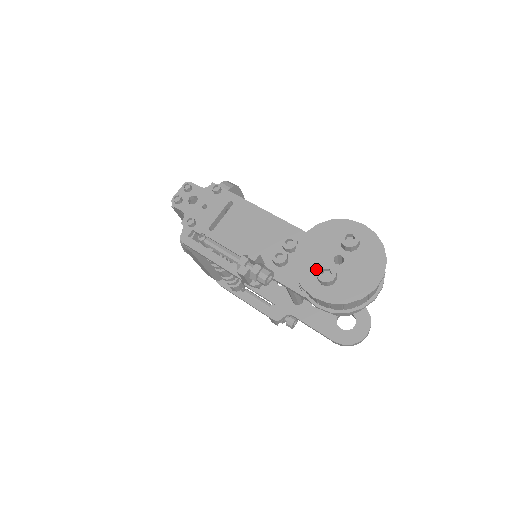
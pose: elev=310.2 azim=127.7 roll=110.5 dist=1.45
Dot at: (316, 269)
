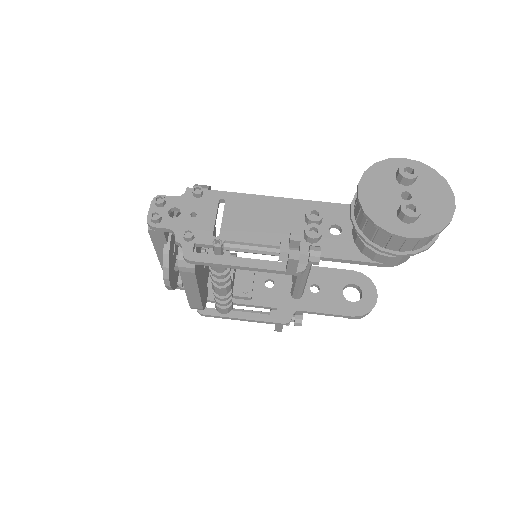
Dot at: (392, 212)
